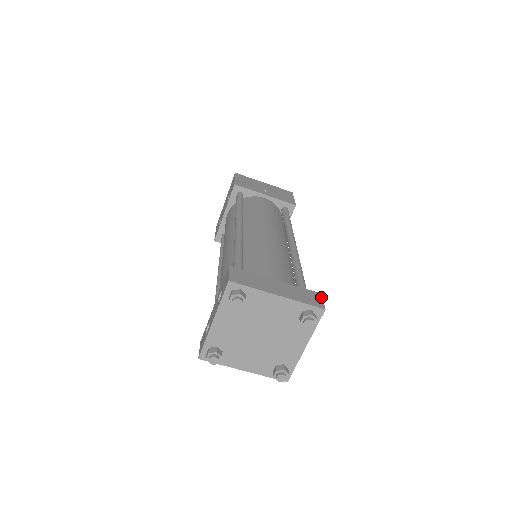
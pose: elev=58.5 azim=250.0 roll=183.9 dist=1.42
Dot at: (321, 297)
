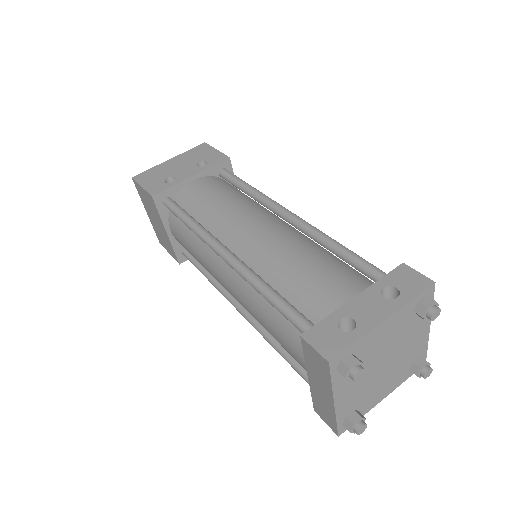
Dot at: occluded
